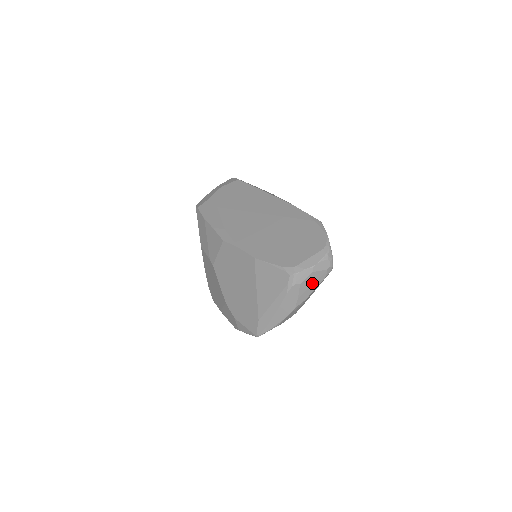
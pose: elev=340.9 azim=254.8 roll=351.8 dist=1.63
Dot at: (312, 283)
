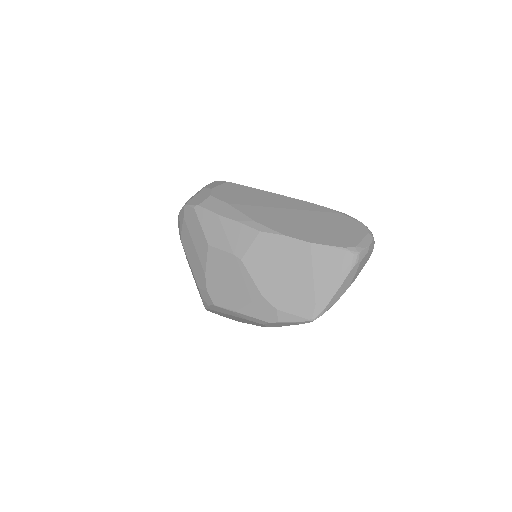
Dot at: (364, 263)
